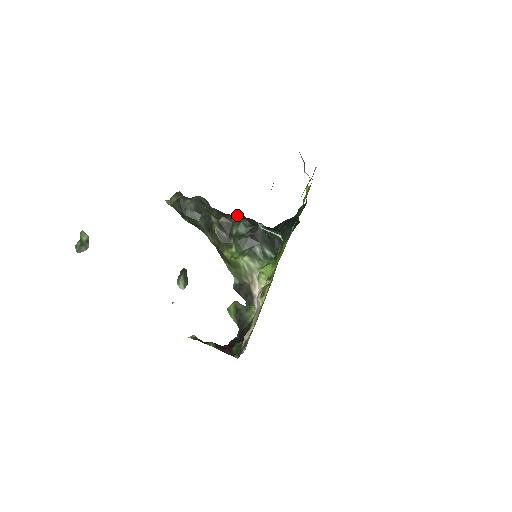
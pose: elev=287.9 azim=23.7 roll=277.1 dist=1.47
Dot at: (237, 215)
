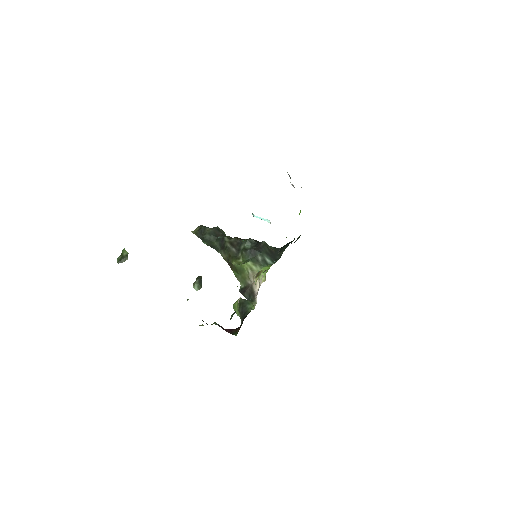
Dot at: occluded
